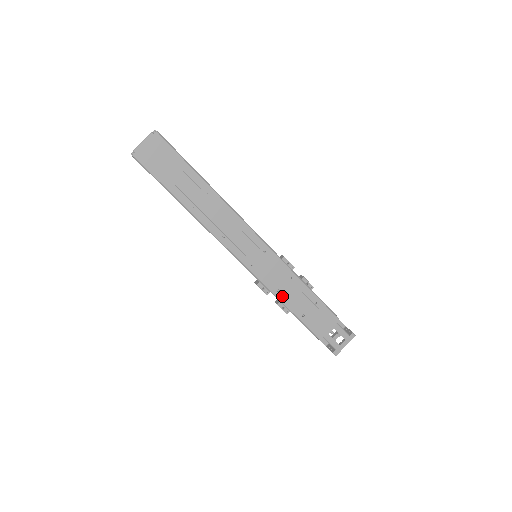
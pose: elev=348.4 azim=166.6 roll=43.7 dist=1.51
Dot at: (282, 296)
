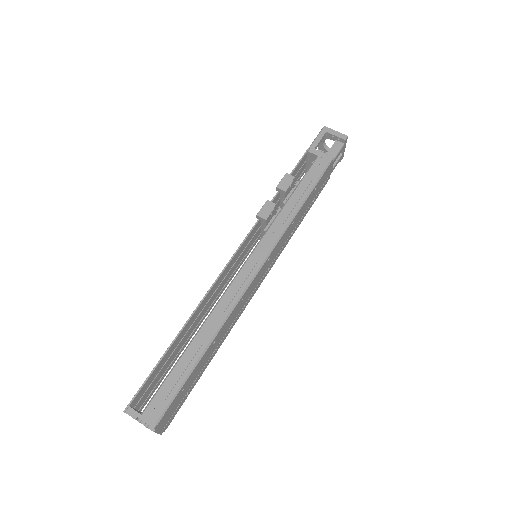
Dot at: (296, 228)
